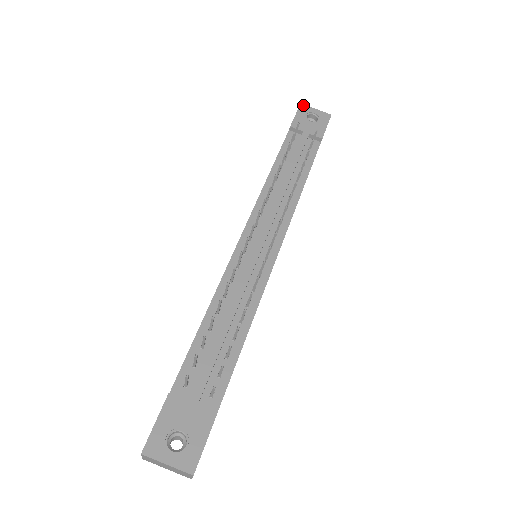
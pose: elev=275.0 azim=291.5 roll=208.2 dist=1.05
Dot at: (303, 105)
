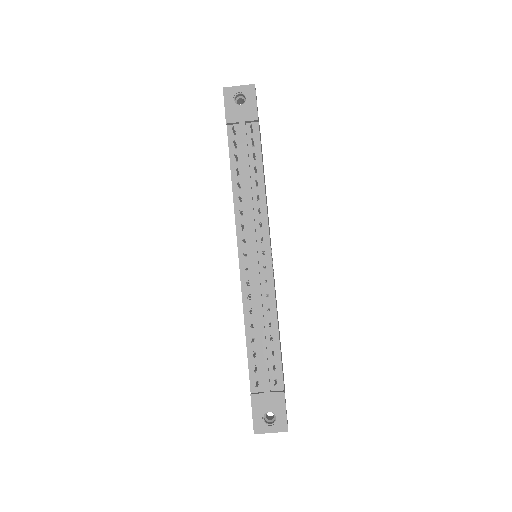
Dot at: (226, 89)
